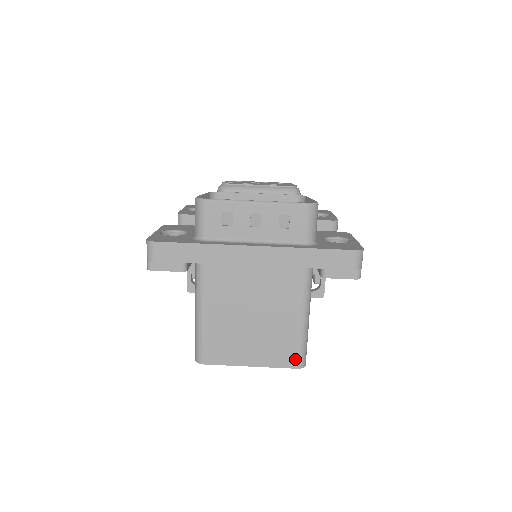
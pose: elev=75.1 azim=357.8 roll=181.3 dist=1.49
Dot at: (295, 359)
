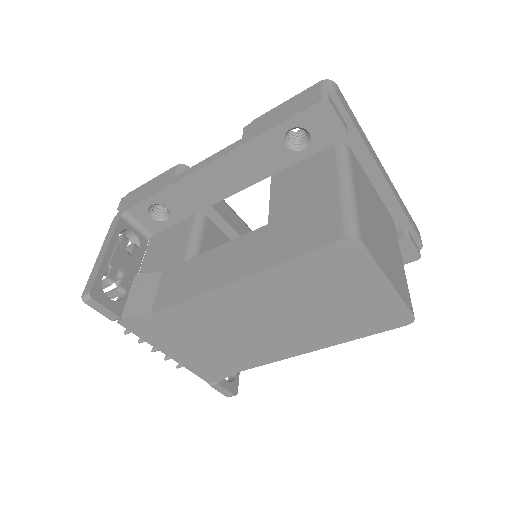
Dot at: (410, 303)
